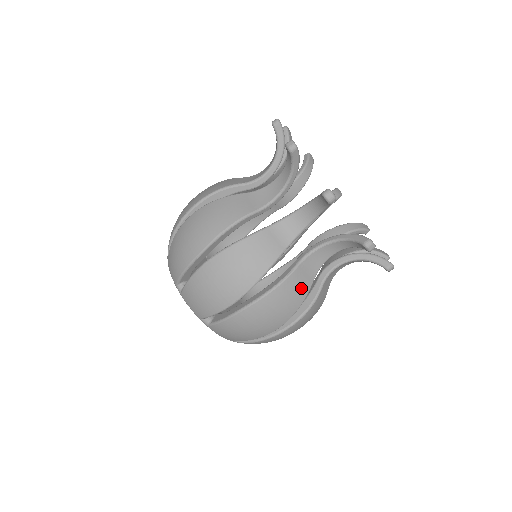
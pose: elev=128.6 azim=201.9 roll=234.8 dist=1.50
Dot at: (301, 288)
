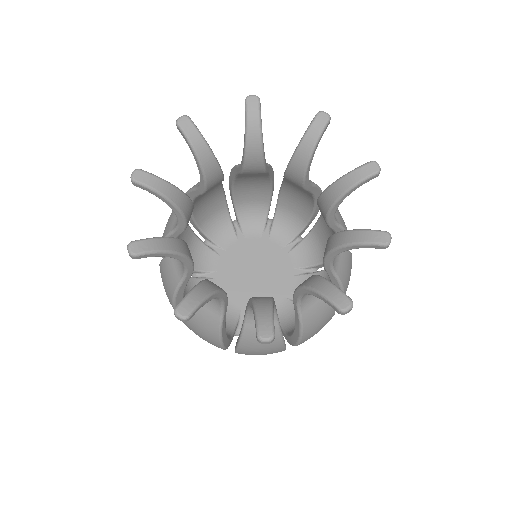
Dot at: (321, 311)
